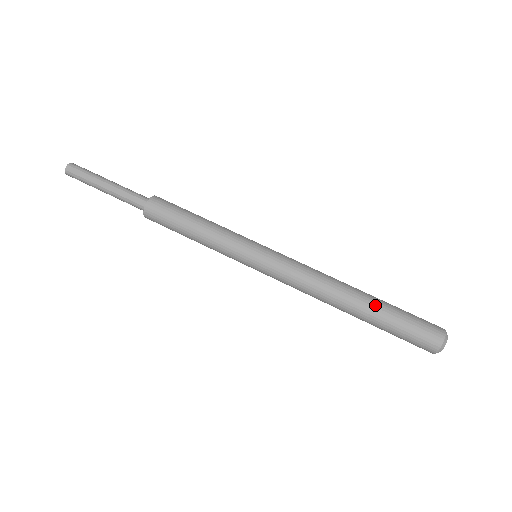
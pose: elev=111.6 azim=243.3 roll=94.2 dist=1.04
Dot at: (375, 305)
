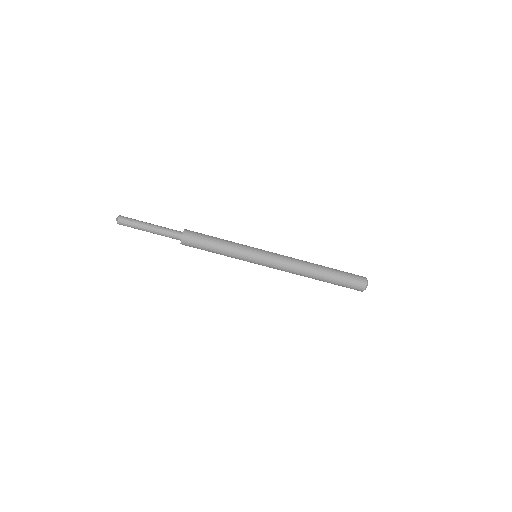
Dot at: occluded
